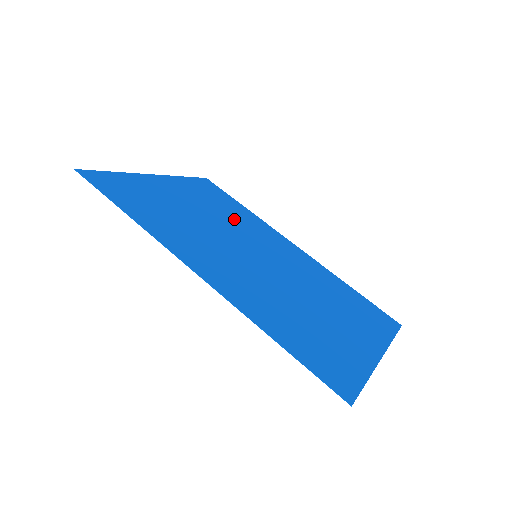
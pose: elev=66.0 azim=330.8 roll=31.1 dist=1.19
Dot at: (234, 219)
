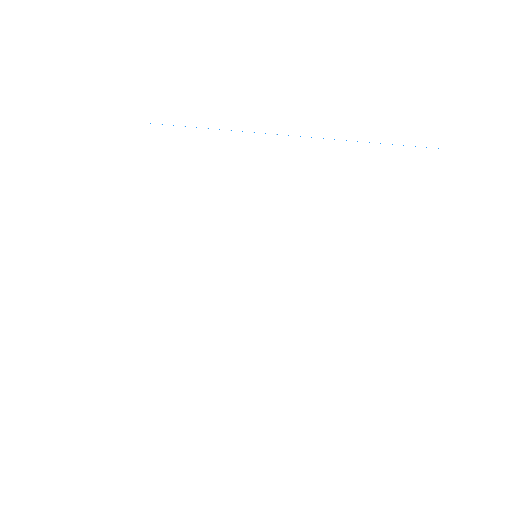
Dot at: (283, 286)
